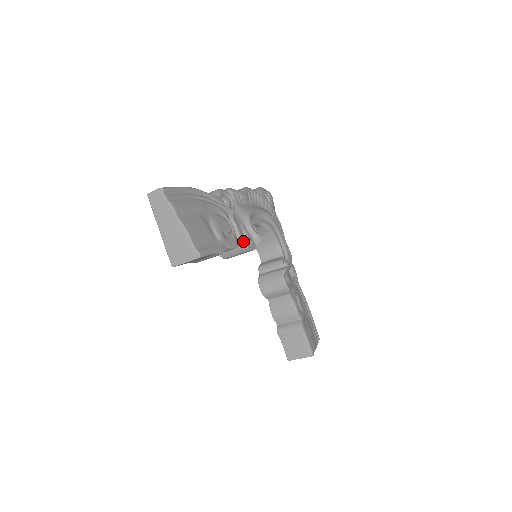
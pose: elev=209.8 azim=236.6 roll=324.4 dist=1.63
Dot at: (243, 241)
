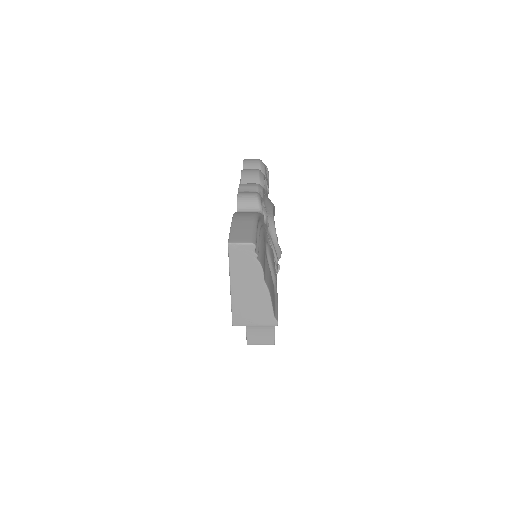
Dot at: (276, 266)
